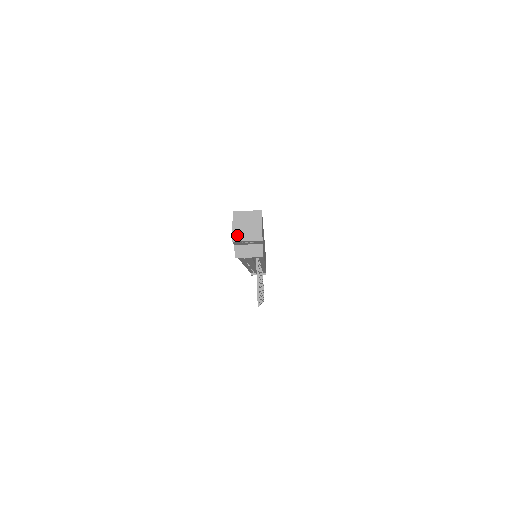
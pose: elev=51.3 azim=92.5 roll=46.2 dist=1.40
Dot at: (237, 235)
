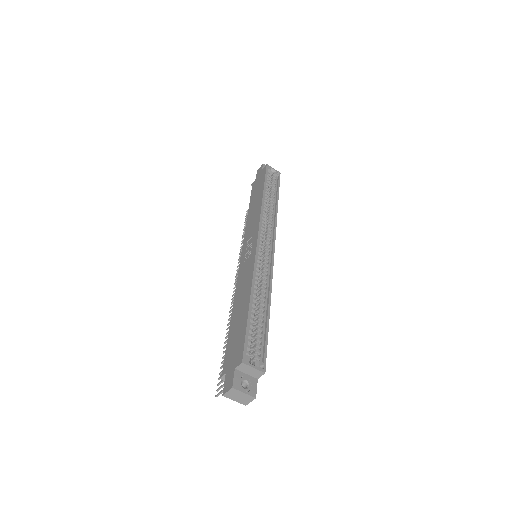
Dot at: (229, 395)
